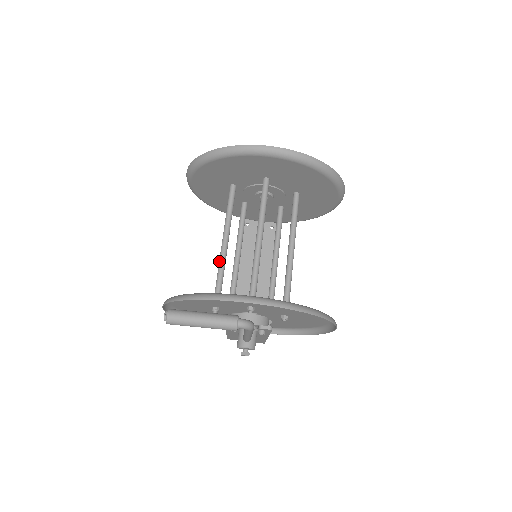
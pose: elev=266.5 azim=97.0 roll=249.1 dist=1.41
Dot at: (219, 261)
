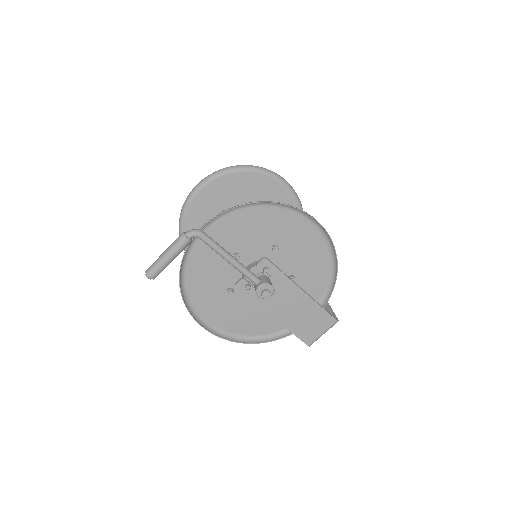
Dot at: occluded
